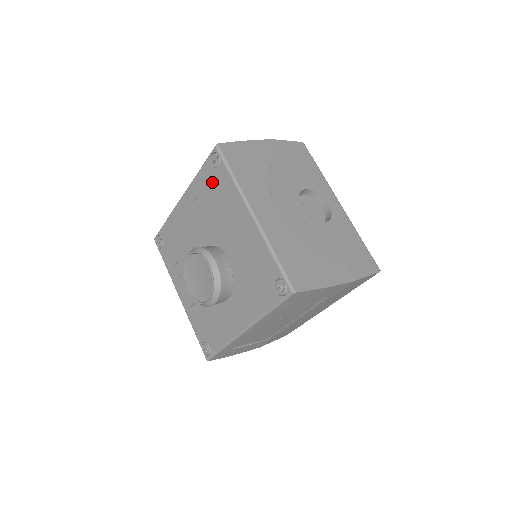
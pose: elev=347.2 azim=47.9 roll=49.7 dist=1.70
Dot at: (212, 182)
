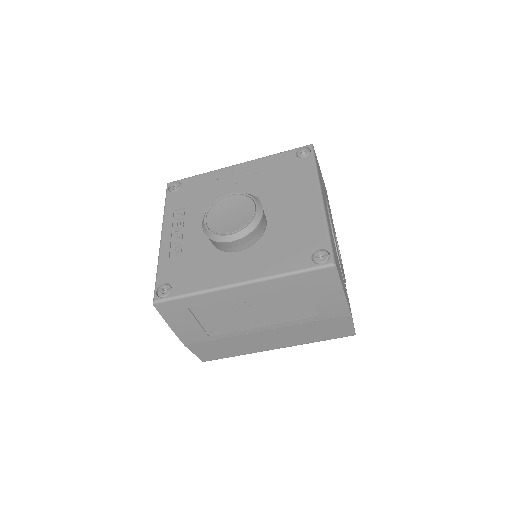
Dot at: (288, 164)
